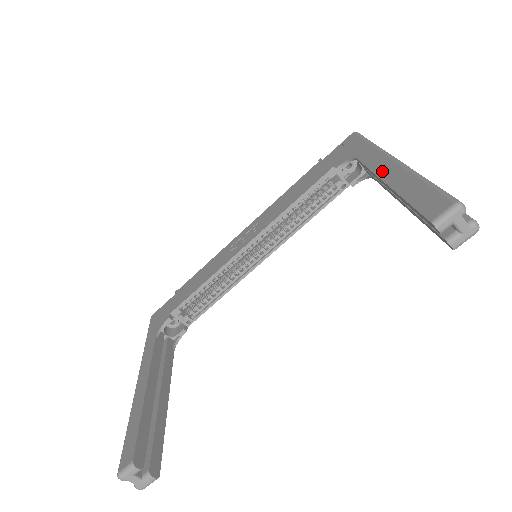
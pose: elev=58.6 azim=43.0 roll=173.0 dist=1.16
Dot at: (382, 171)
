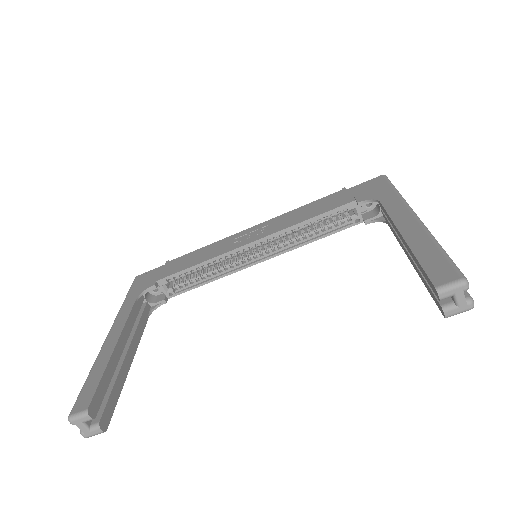
Dot at: (401, 223)
